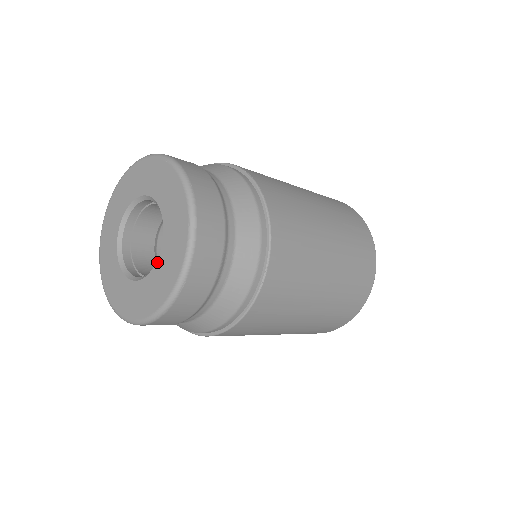
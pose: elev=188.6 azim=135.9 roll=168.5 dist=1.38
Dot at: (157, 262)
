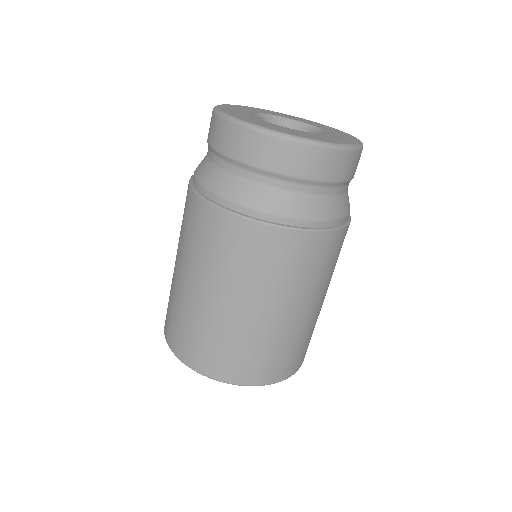
Dot at: (312, 133)
